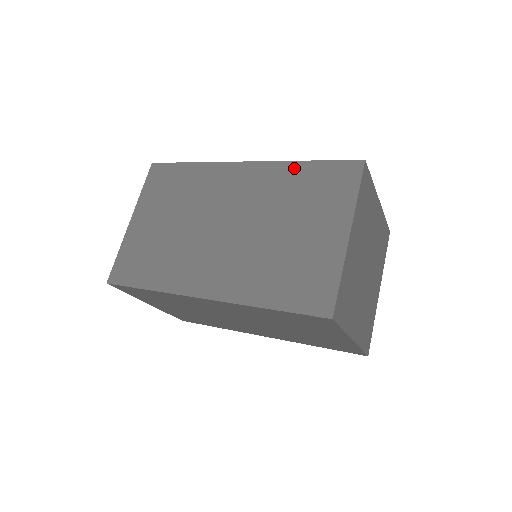
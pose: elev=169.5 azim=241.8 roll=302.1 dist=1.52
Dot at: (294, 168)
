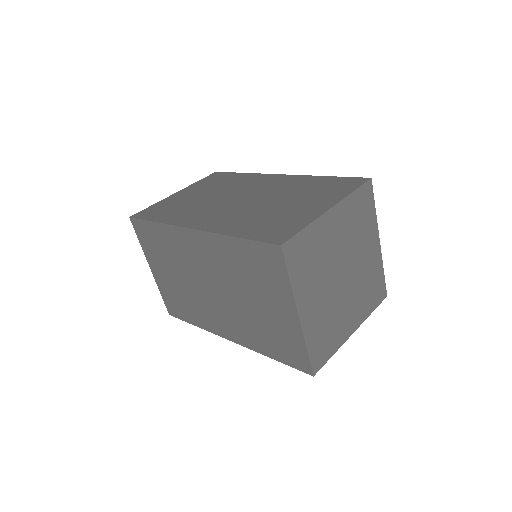
Dot at: (314, 178)
